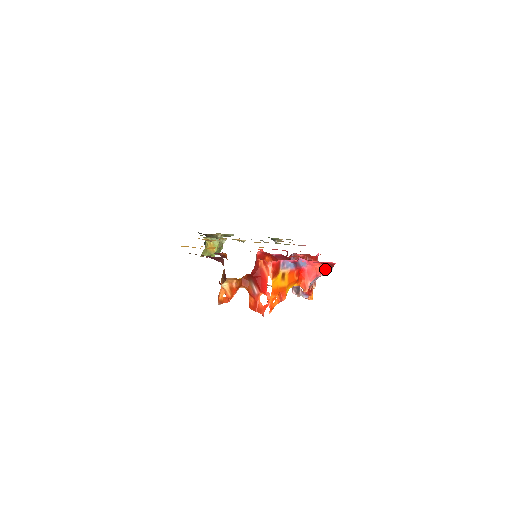
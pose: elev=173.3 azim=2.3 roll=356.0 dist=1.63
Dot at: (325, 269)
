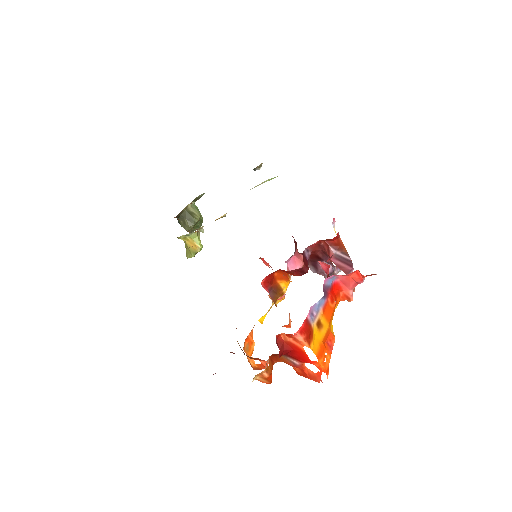
Dot at: (366, 276)
